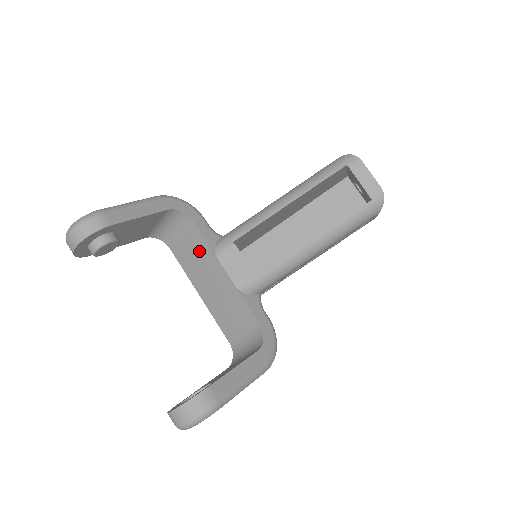
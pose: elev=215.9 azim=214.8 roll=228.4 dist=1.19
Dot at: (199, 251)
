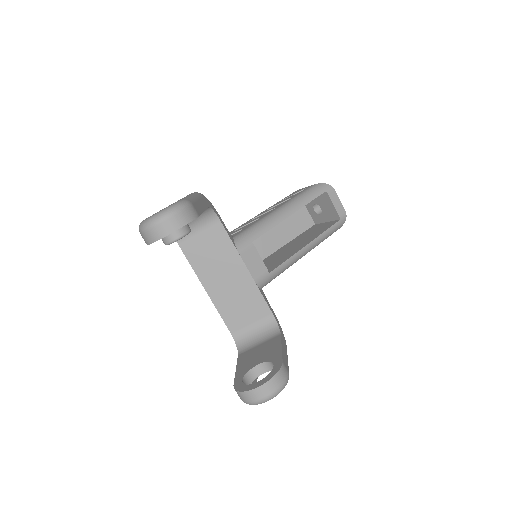
Dot at: (219, 248)
